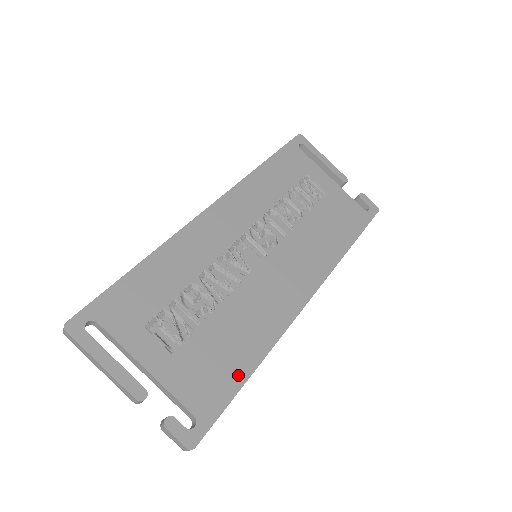
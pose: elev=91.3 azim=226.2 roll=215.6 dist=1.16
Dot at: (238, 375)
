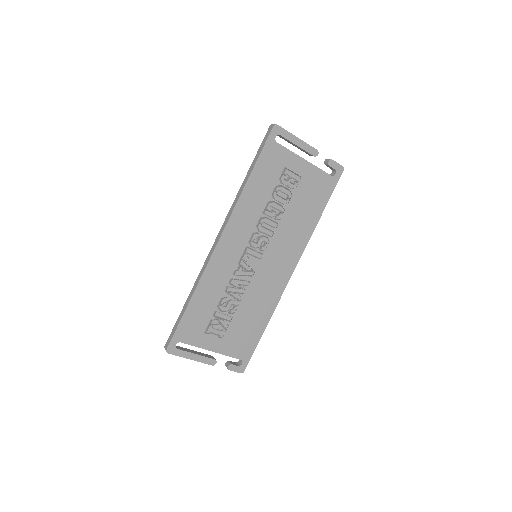
Dot at: (258, 333)
